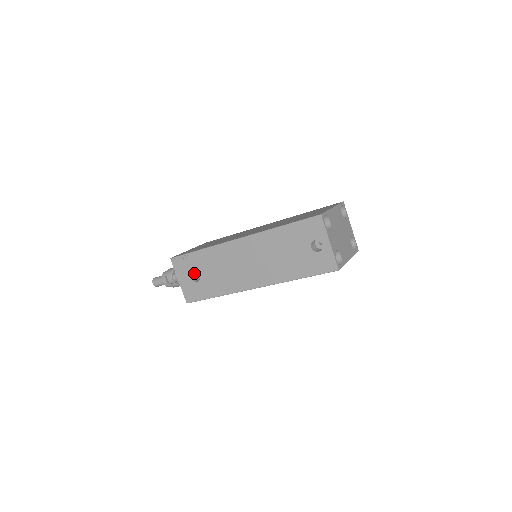
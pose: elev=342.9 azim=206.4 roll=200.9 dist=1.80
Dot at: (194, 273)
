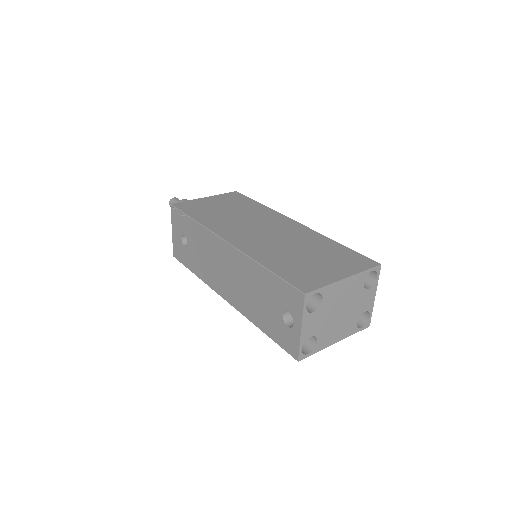
Dot at: occluded
